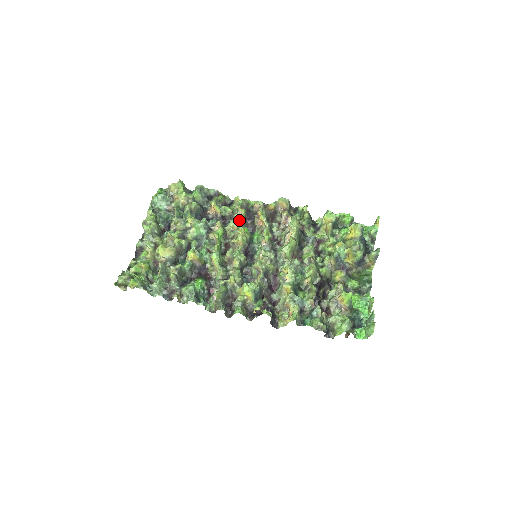
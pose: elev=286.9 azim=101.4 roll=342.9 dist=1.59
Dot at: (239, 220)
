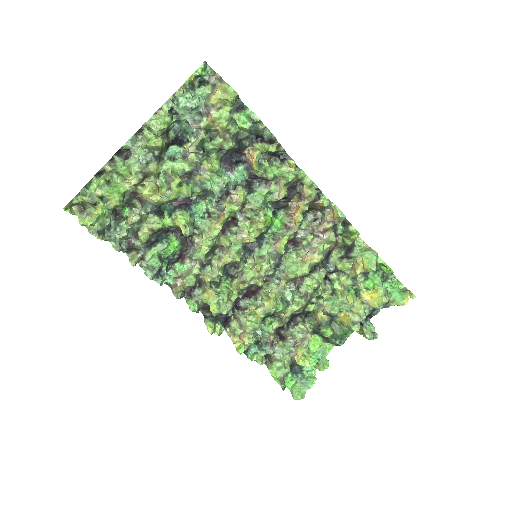
Dot at: (271, 198)
